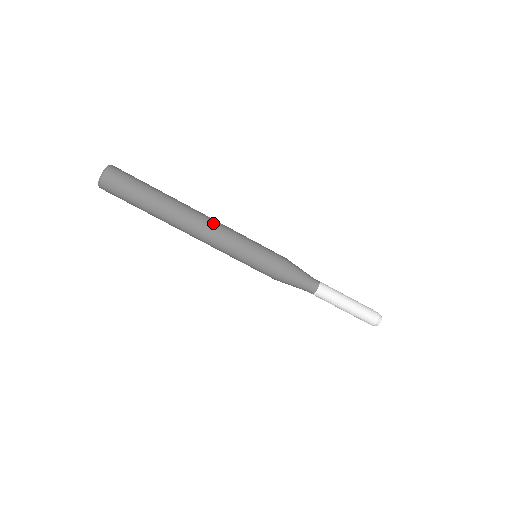
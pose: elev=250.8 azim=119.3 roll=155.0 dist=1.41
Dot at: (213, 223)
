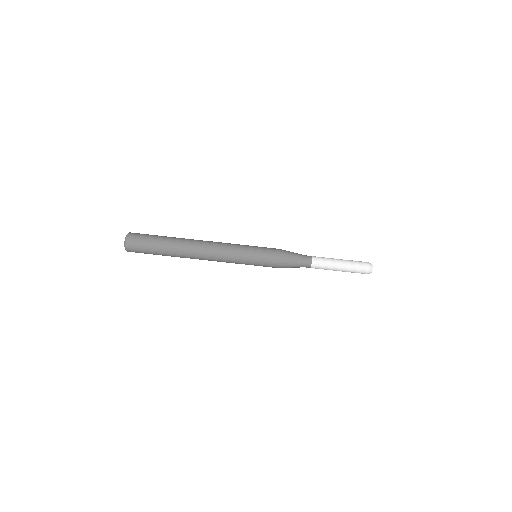
Dot at: (214, 246)
